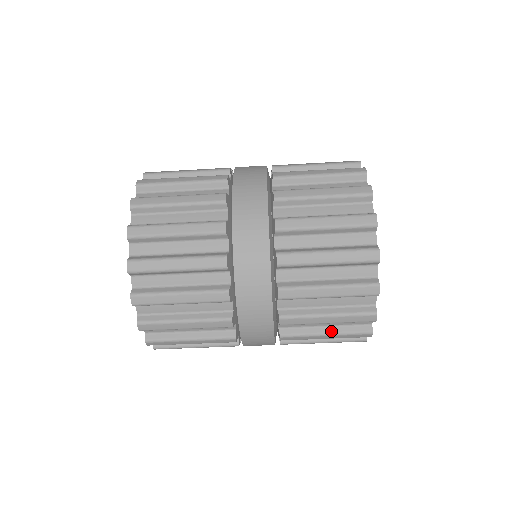
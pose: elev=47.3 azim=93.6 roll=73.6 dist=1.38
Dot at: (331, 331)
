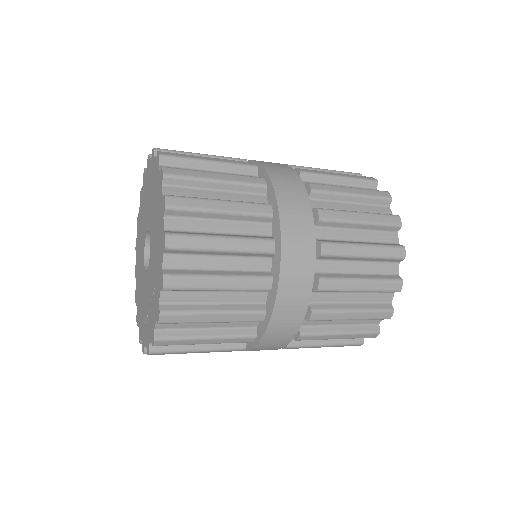
Dot at: occluded
